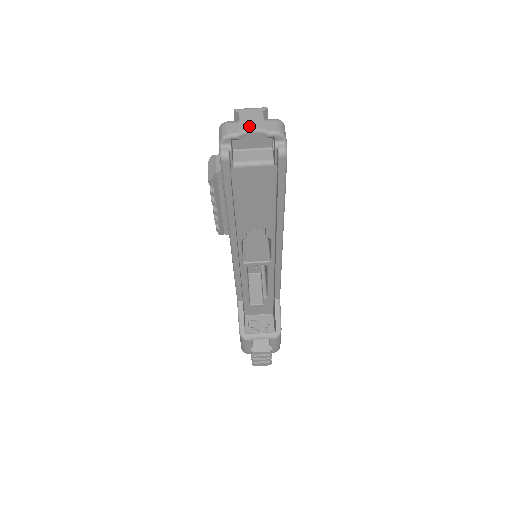
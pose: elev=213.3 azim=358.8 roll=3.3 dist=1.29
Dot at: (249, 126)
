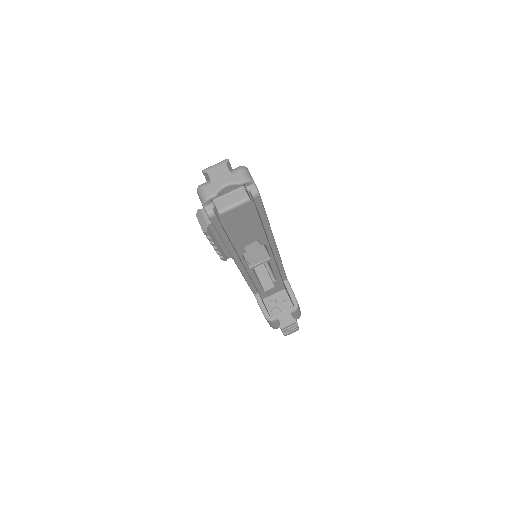
Dot at: (221, 183)
